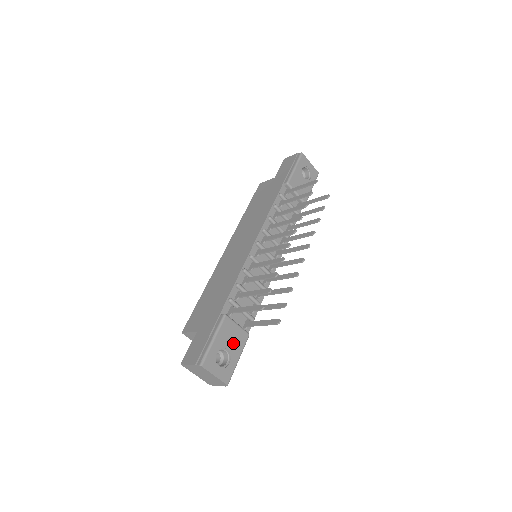
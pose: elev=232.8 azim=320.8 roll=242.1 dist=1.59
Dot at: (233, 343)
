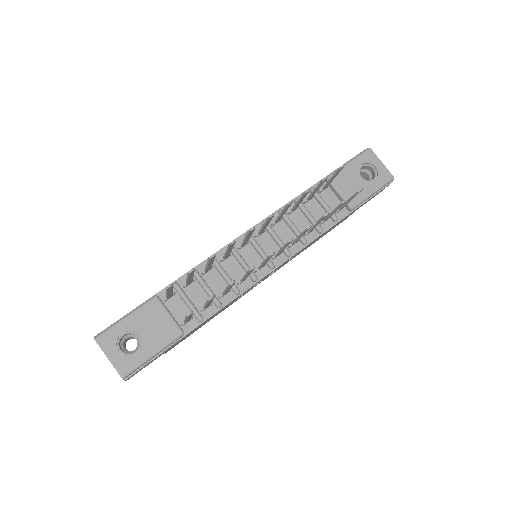
Dot at: (152, 332)
